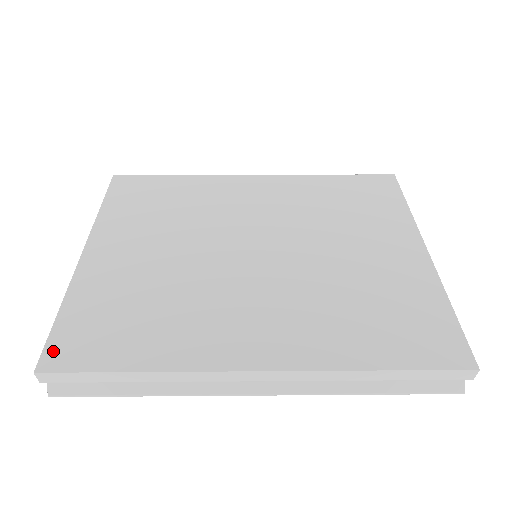
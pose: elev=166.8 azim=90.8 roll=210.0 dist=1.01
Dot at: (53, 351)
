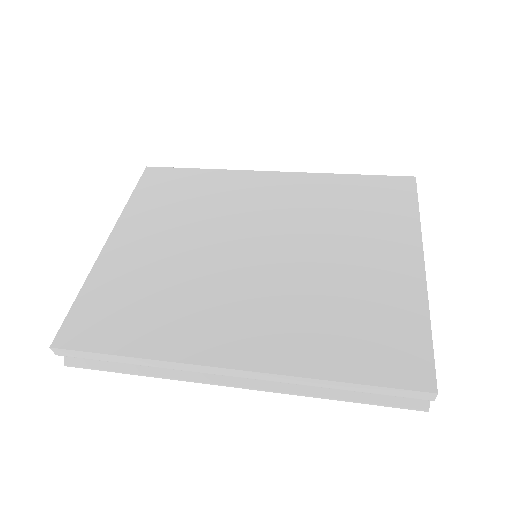
Dot at: (67, 330)
